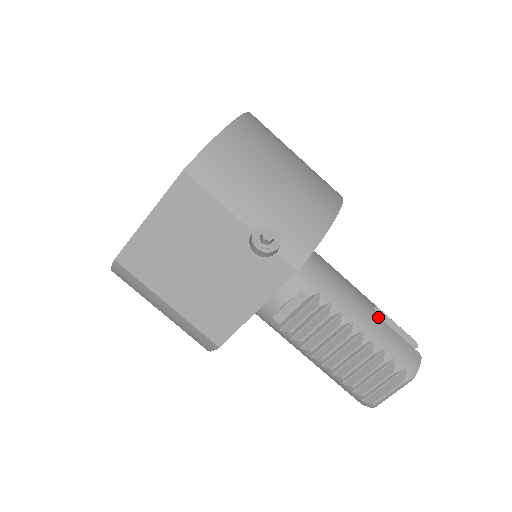
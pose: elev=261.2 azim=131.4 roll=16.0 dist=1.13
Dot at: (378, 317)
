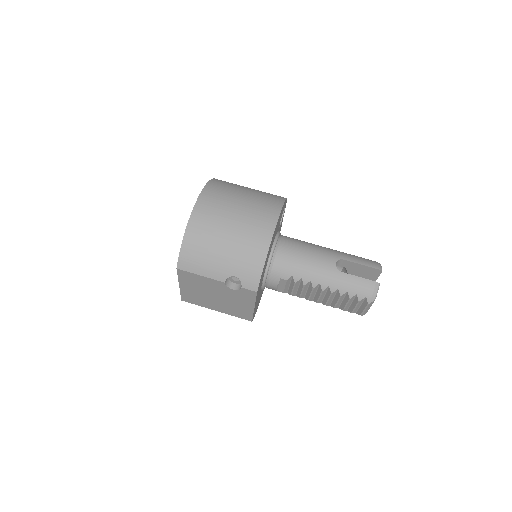
Dot at: (339, 271)
